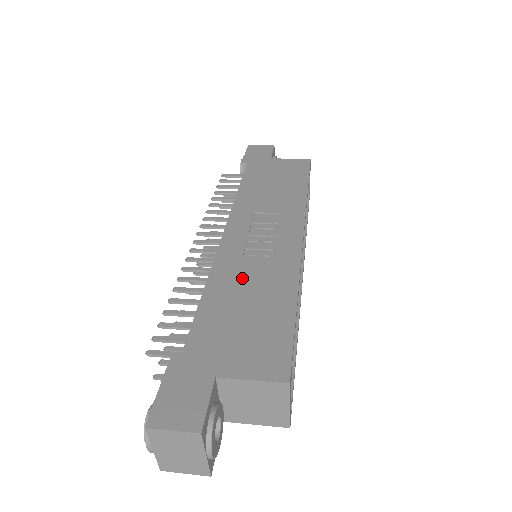
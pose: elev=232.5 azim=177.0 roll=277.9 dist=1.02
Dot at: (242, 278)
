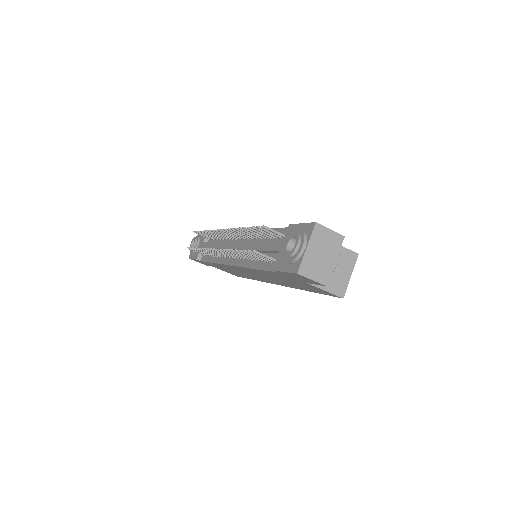
Dot at: occluded
